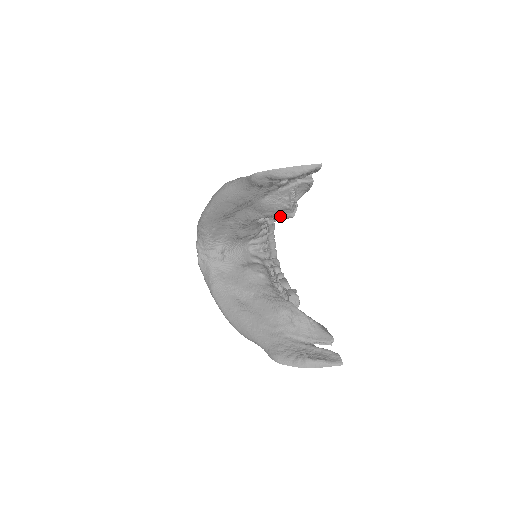
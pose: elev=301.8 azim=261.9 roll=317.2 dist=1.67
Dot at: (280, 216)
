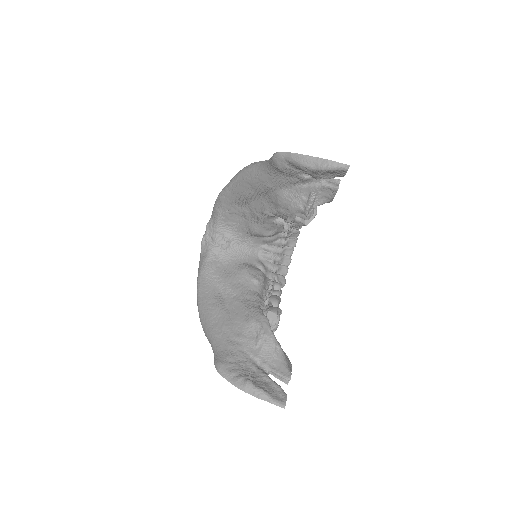
Dot at: (293, 219)
